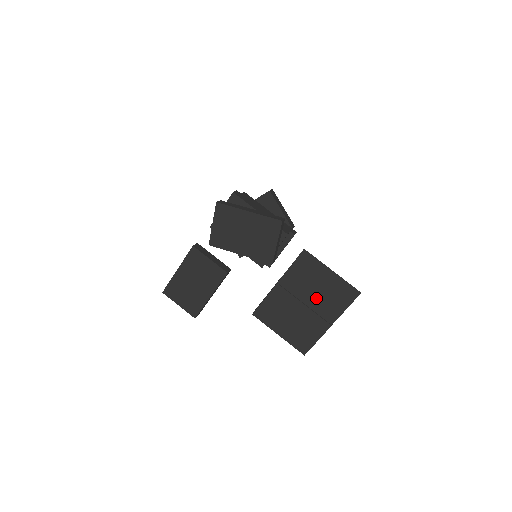
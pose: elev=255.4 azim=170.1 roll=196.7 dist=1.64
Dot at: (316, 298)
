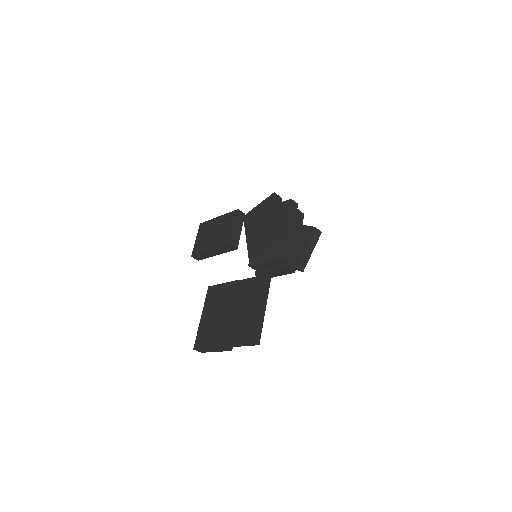
Dot at: (240, 316)
